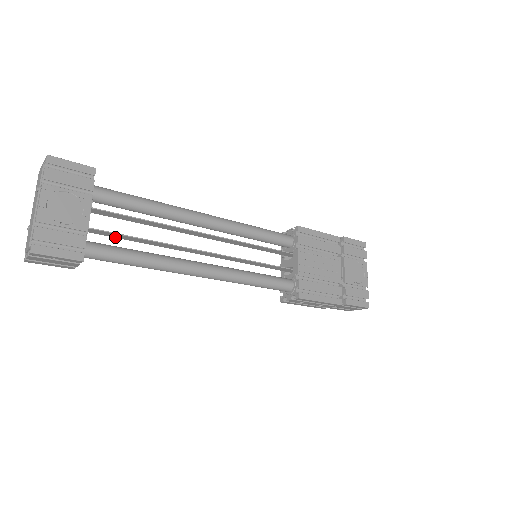
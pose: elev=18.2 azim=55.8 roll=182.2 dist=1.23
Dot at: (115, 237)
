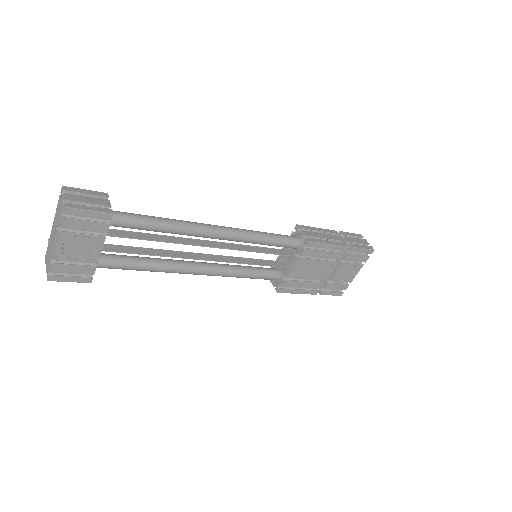
Dot at: (126, 247)
